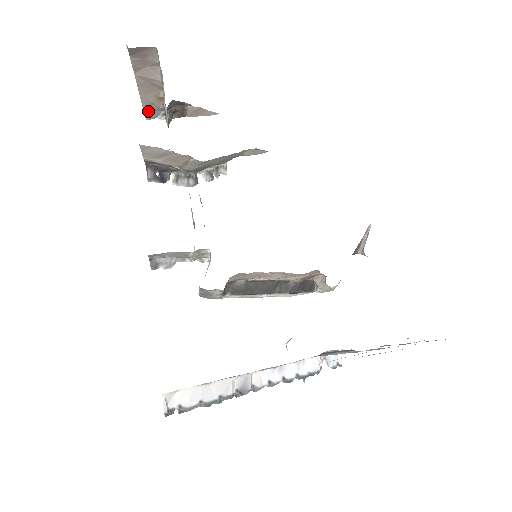
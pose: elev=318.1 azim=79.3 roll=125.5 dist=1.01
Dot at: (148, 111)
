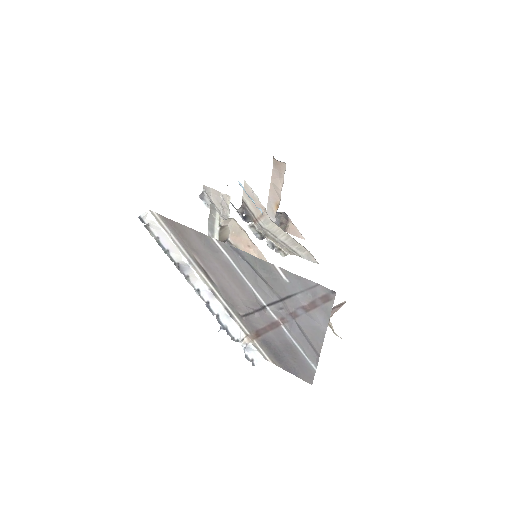
Dot at: occluded
